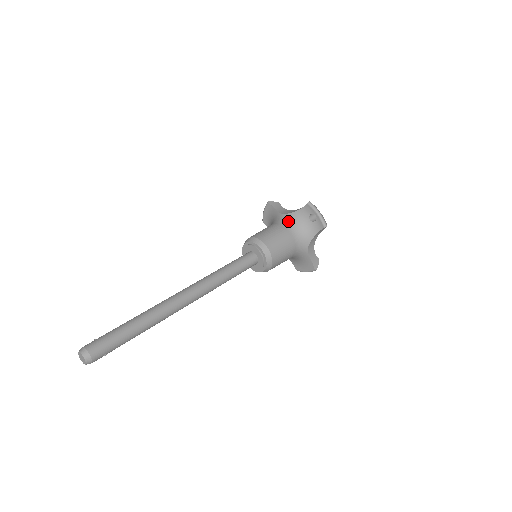
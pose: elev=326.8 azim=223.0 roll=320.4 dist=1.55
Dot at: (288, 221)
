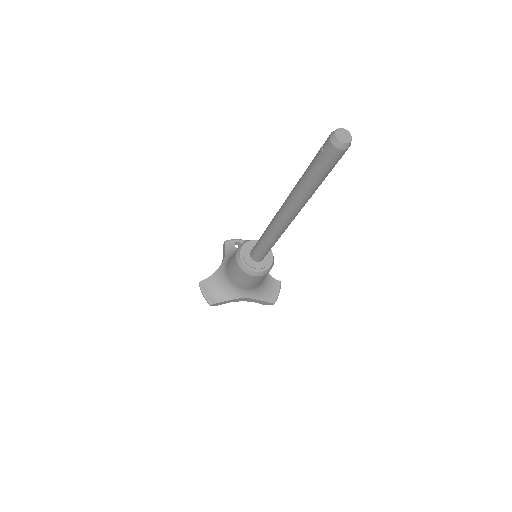
Dot at: occluded
